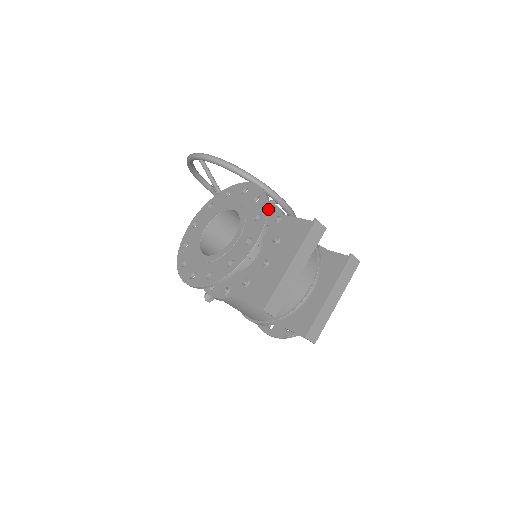
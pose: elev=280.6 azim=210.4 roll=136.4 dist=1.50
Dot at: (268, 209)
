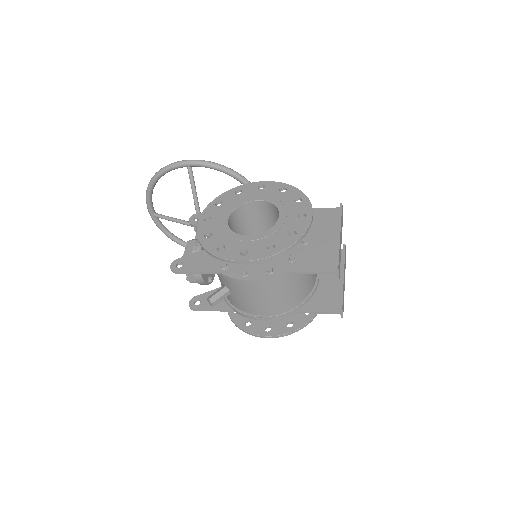
Dot at: (304, 194)
